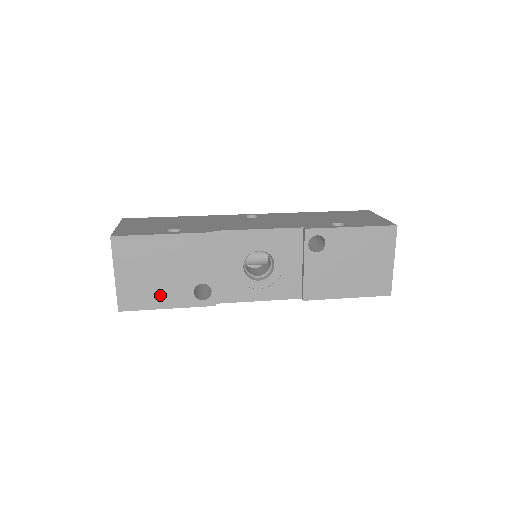
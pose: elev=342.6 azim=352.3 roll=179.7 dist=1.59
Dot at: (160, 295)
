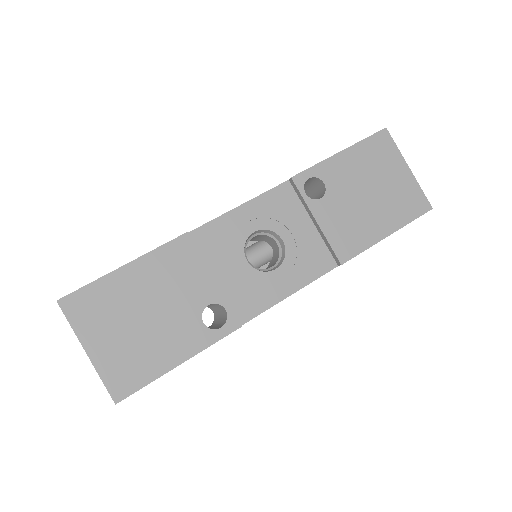
Dot at: (161, 350)
